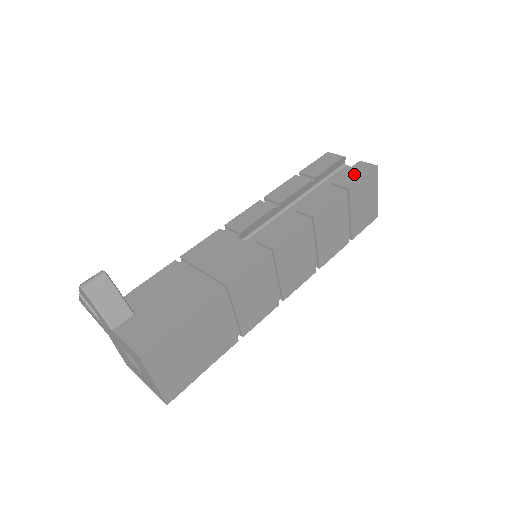
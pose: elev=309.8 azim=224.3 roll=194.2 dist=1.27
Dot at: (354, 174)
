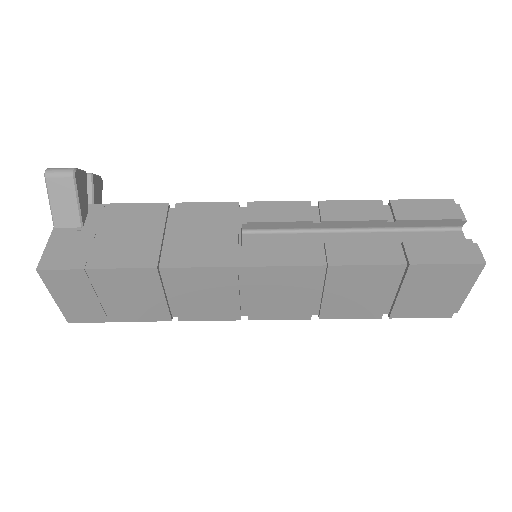
Dot at: (440, 251)
